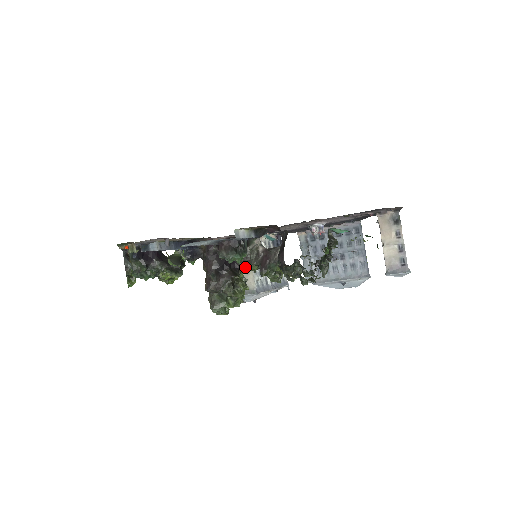
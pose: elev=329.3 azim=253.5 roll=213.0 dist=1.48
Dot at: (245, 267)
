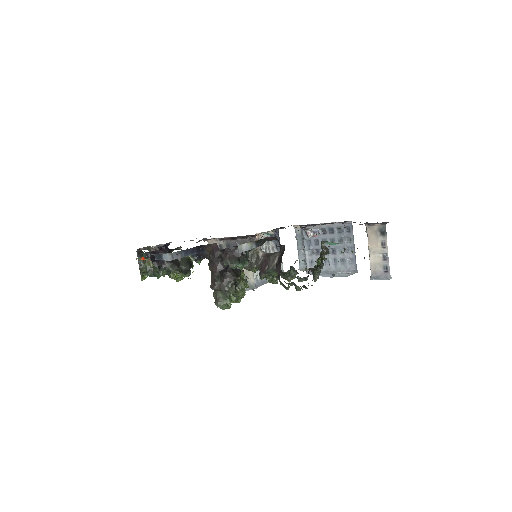
Dot at: (246, 269)
